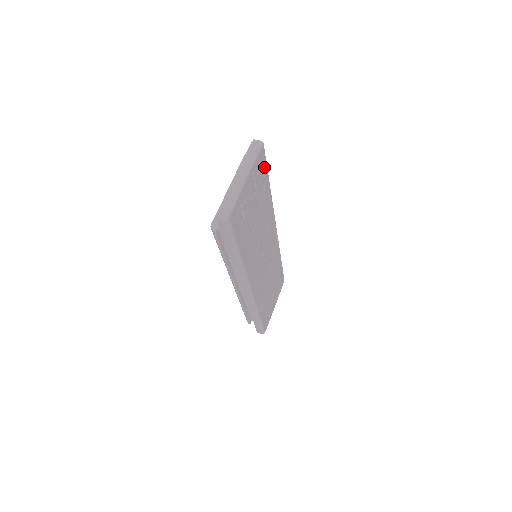
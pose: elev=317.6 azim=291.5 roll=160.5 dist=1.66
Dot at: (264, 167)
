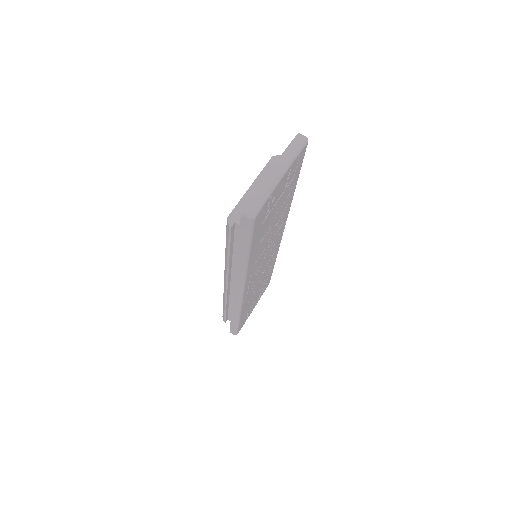
Dot at: (299, 166)
